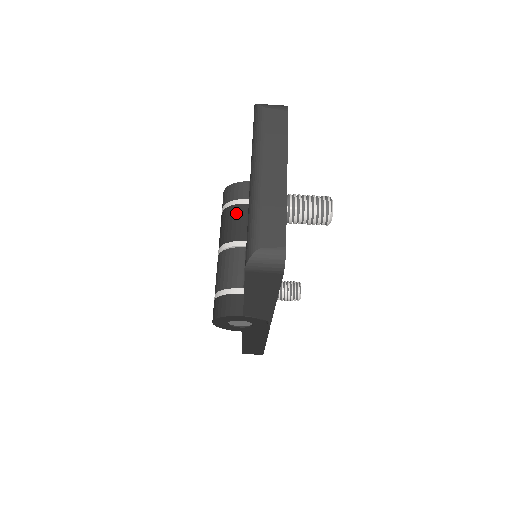
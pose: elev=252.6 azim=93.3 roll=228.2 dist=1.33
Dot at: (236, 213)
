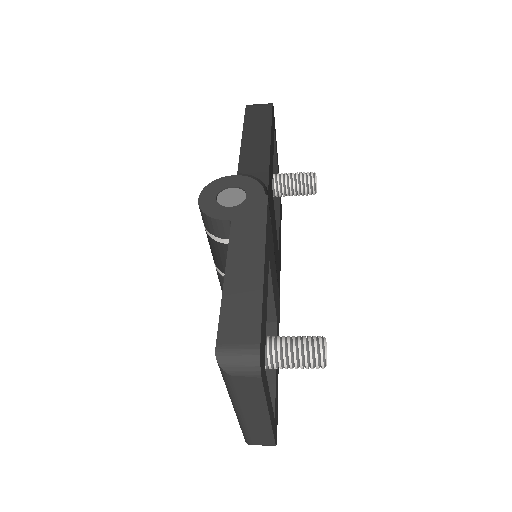
Dot at: (223, 252)
